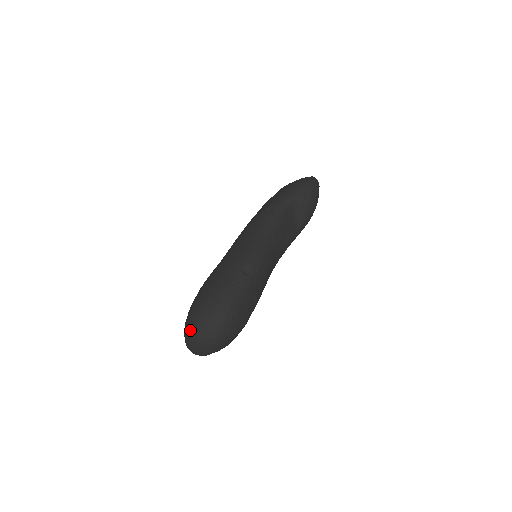
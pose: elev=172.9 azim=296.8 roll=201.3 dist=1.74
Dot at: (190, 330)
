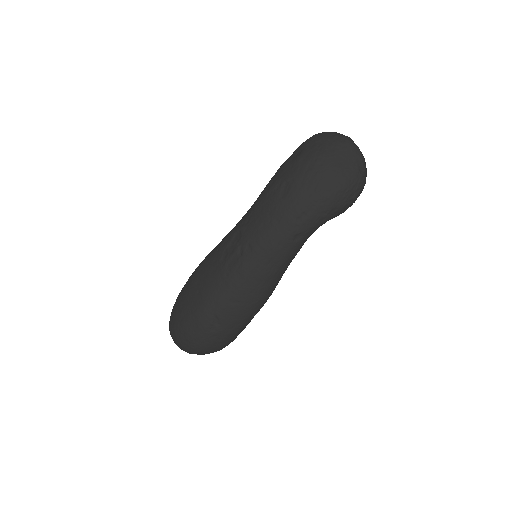
Dot at: (187, 351)
